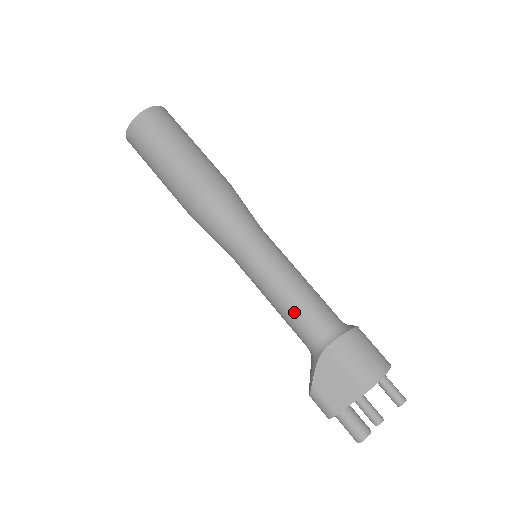
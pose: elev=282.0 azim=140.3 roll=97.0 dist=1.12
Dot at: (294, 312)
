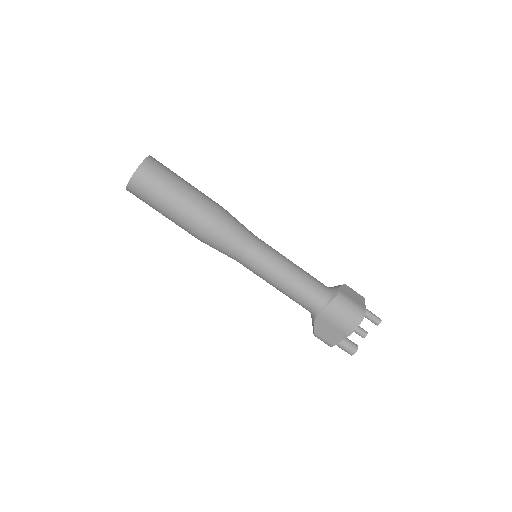
Dot at: (292, 296)
